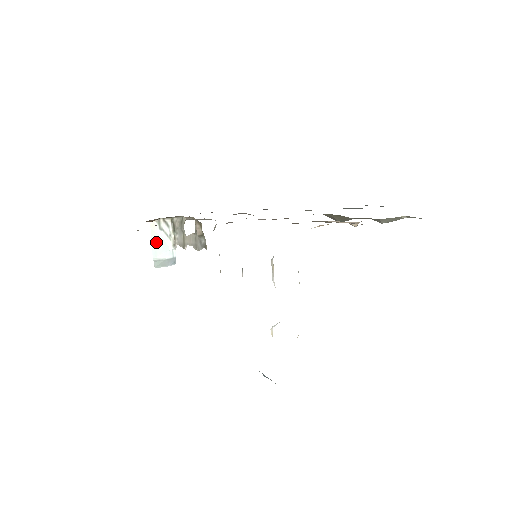
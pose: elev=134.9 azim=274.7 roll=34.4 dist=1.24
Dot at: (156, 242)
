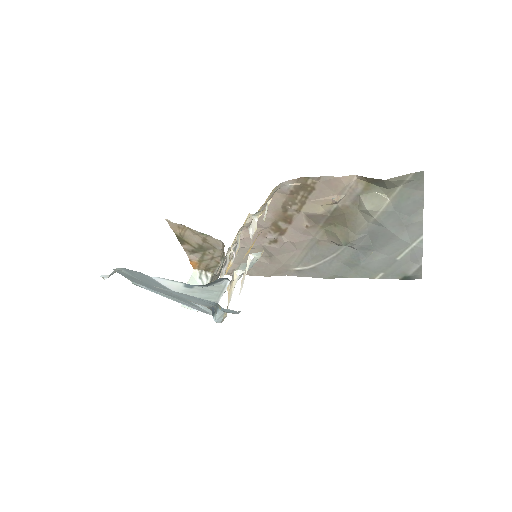
Dot at: occluded
